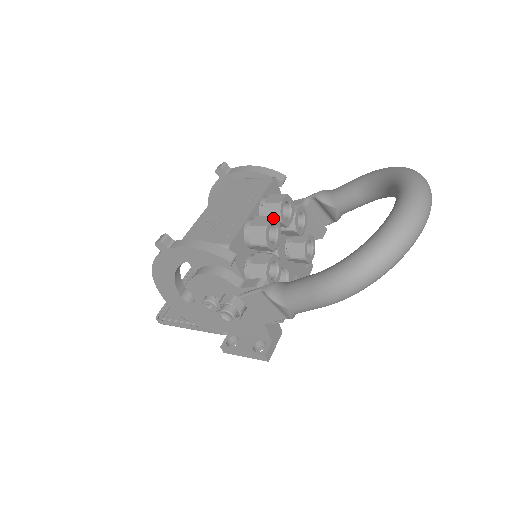
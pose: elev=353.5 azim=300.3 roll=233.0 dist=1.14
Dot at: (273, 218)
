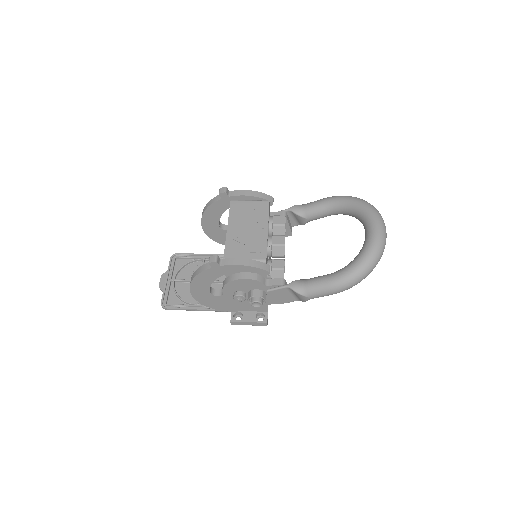
Dot at: occluded
